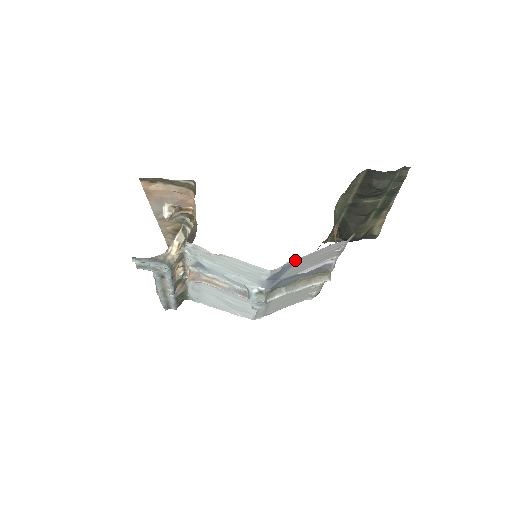
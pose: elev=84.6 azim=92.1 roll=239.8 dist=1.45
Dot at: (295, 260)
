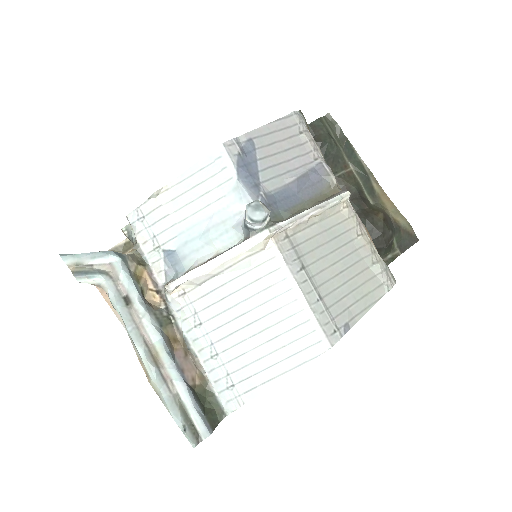
Dot at: (248, 135)
